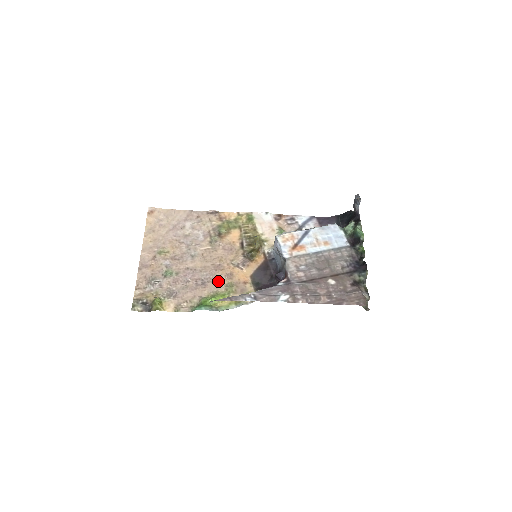
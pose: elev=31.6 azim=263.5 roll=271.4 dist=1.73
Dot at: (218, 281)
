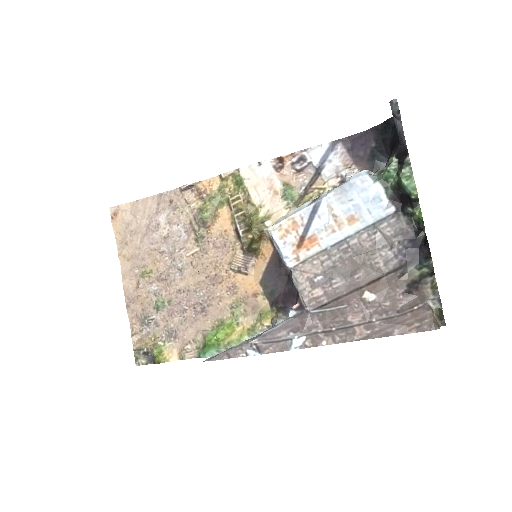
Dot at: (220, 302)
